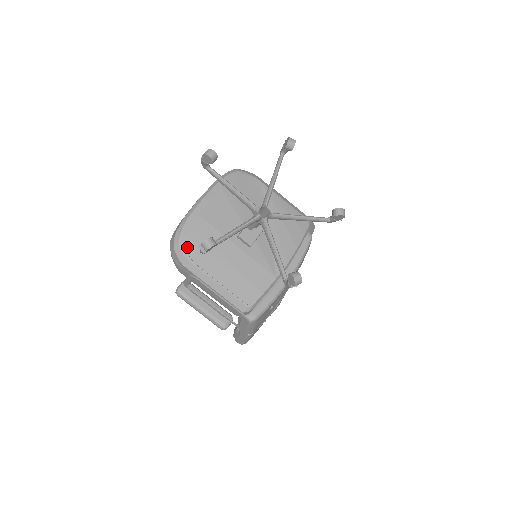
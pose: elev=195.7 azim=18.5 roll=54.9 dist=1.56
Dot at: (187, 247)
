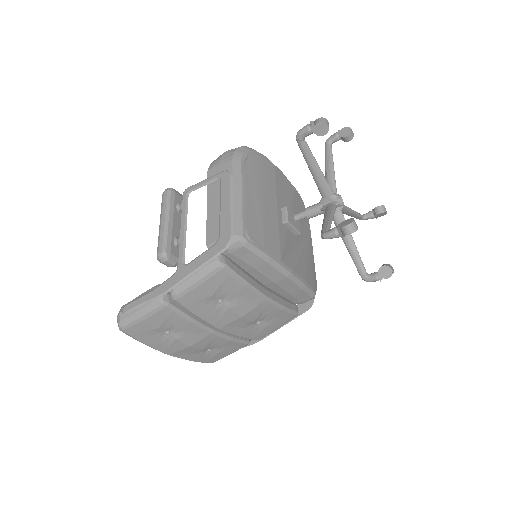
Dot at: (251, 156)
